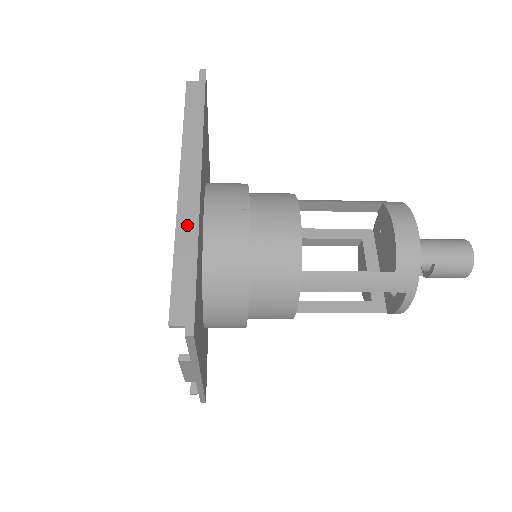
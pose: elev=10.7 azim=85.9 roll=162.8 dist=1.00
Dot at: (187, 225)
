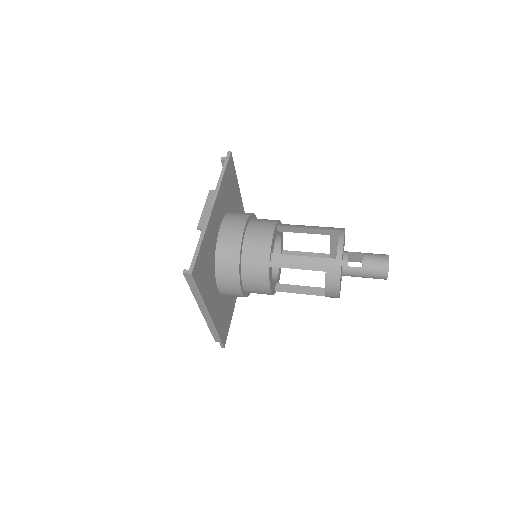
Dot at: occluded
